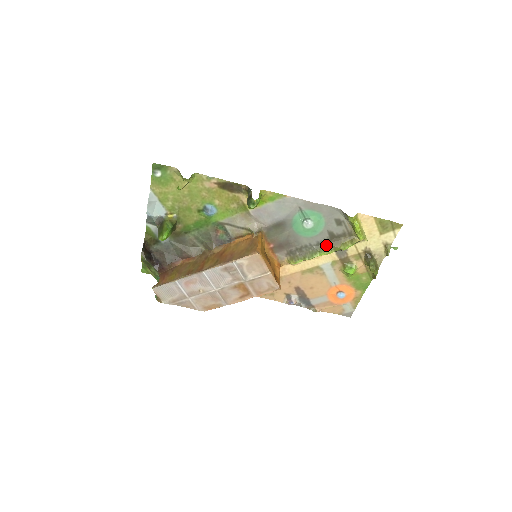
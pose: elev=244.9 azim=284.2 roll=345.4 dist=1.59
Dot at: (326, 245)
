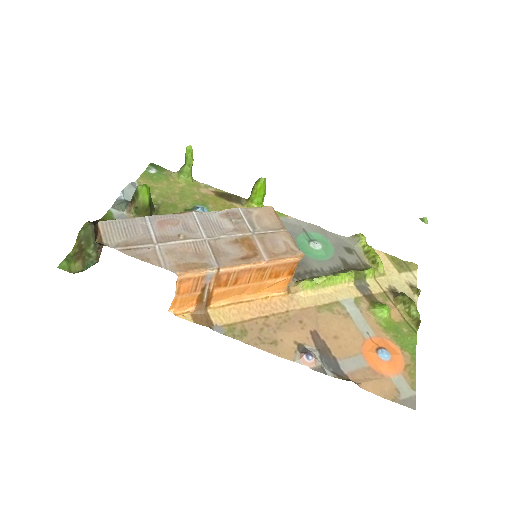
Dot at: (342, 271)
